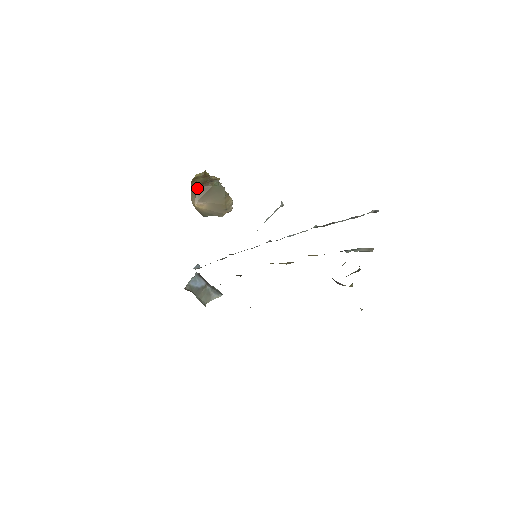
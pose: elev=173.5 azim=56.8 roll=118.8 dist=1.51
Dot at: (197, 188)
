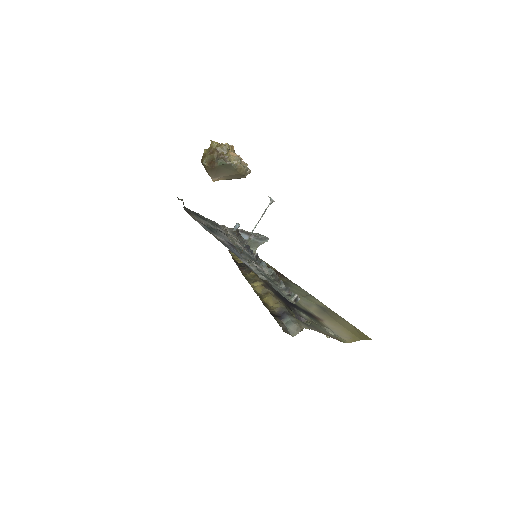
Dot at: (207, 168)
